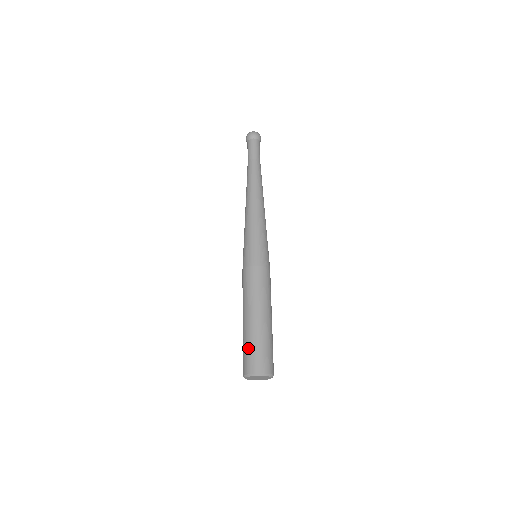
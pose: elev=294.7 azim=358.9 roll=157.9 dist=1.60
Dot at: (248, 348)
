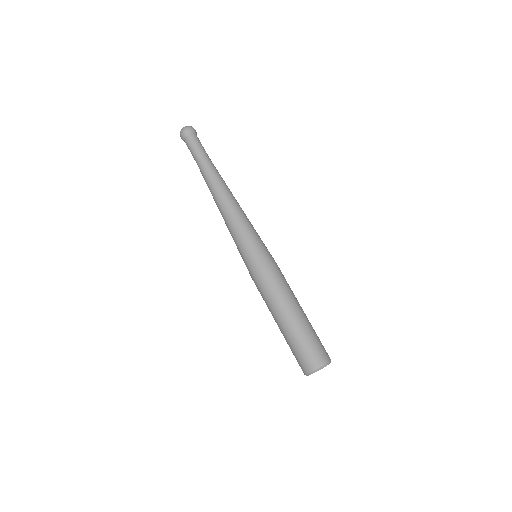
Dot at: (297, 349)
